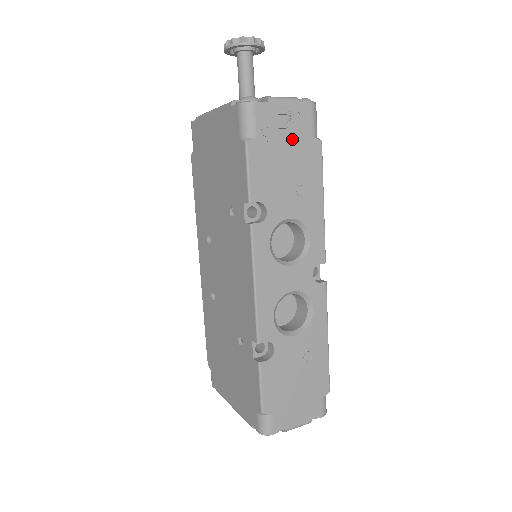
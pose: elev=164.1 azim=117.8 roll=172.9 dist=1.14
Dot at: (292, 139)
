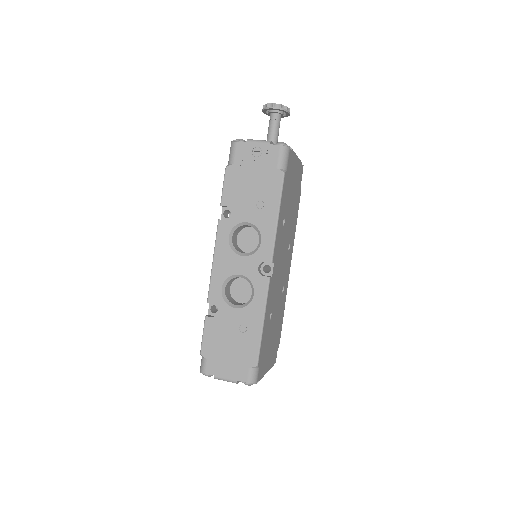
Dot at: (260, 168)
